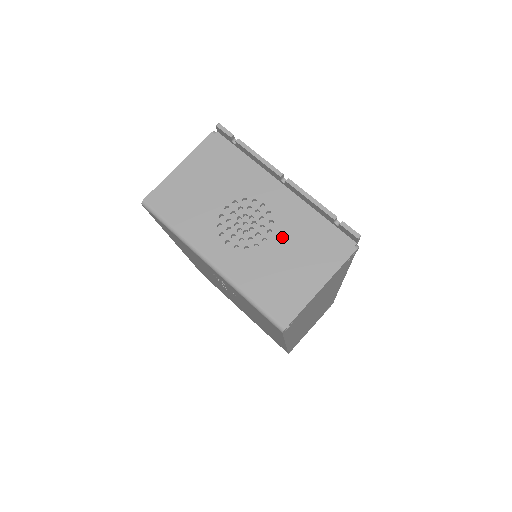
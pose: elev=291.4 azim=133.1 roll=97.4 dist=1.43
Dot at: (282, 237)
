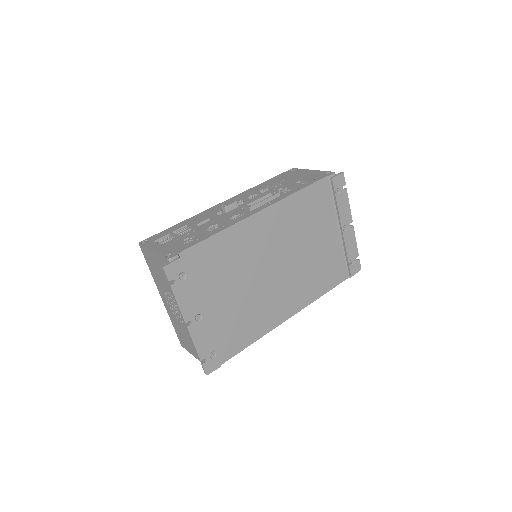
Dot at: occluded
